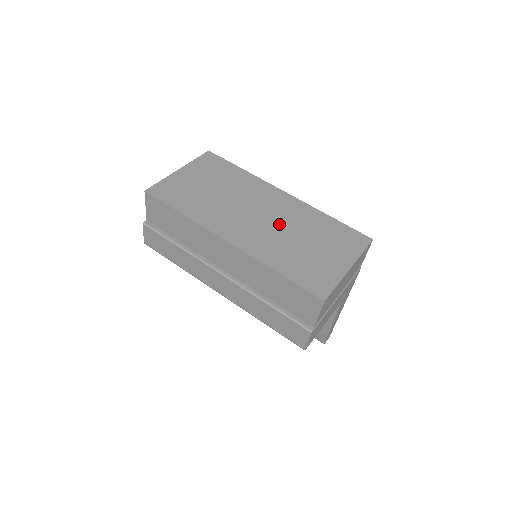
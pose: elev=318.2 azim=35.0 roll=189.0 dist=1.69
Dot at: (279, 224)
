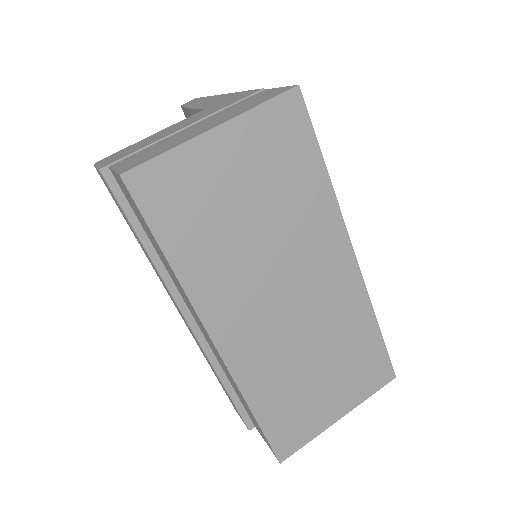
Dot at: (306, 326)
